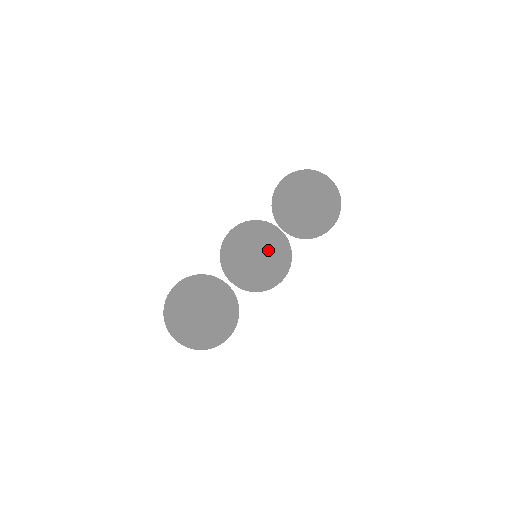
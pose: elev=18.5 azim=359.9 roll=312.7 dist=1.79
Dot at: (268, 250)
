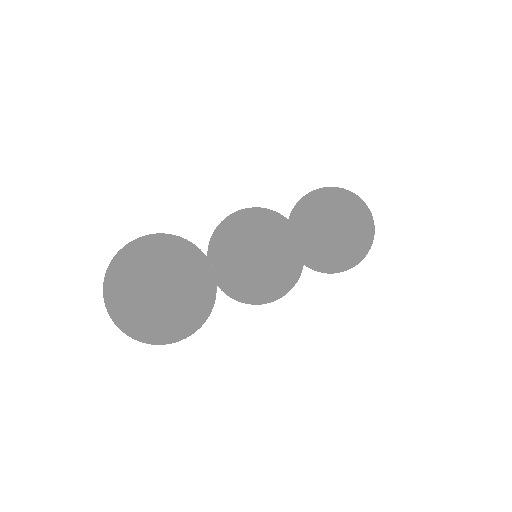
Dot at: (281, 233)
